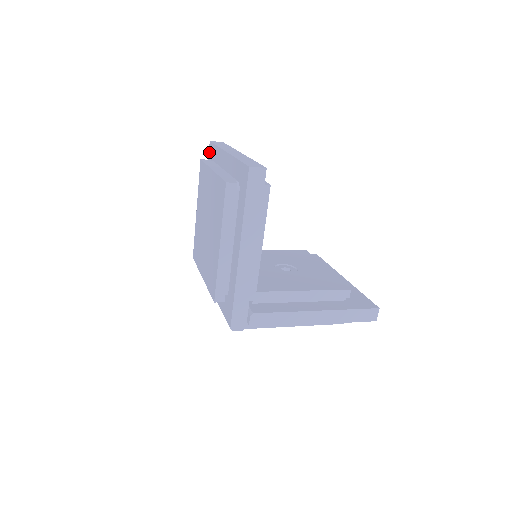
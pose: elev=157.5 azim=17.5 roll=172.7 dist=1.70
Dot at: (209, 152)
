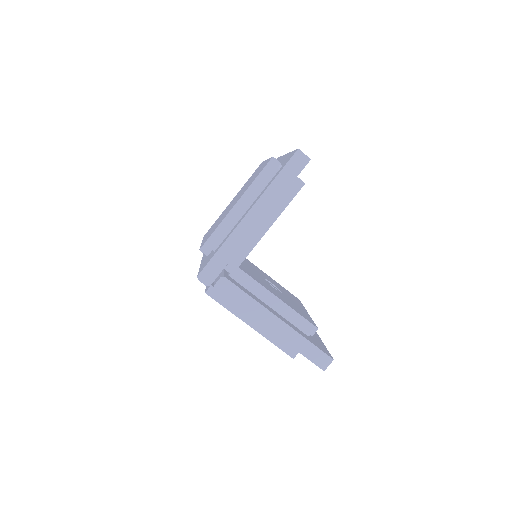
Dot at: occluded
